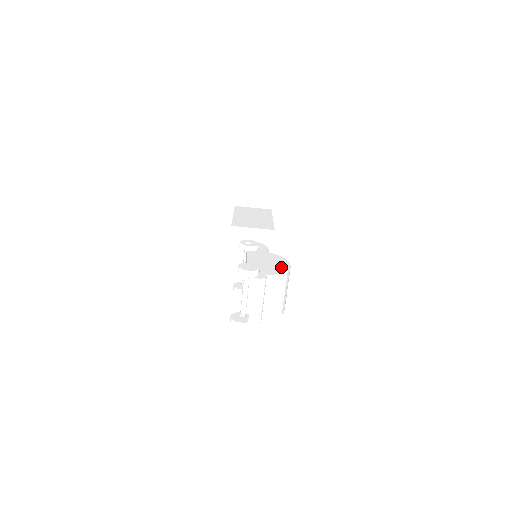
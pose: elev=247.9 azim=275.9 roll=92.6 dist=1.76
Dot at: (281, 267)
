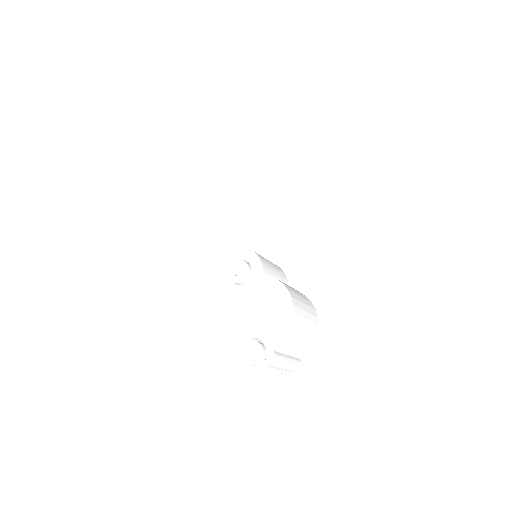
Dot at: (284, 317)
